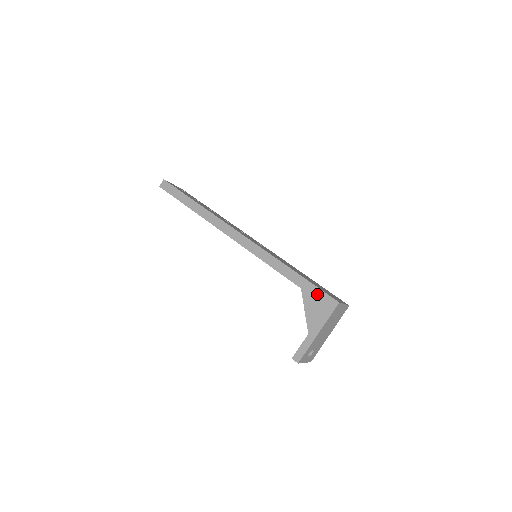
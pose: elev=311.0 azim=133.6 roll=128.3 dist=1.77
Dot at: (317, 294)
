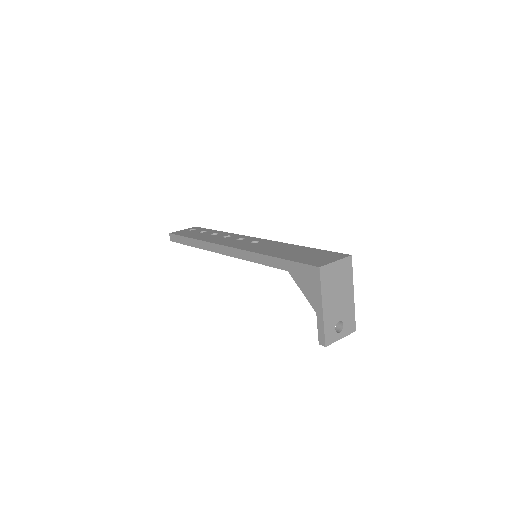
Dot at: (300, 269)
